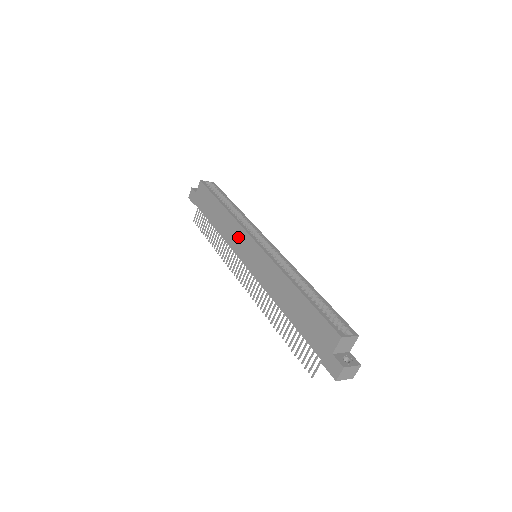
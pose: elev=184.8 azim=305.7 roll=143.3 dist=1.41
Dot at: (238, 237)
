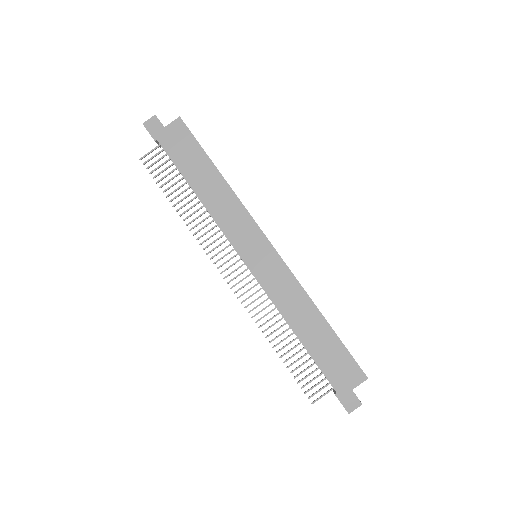
Dot at: (242, 227)
